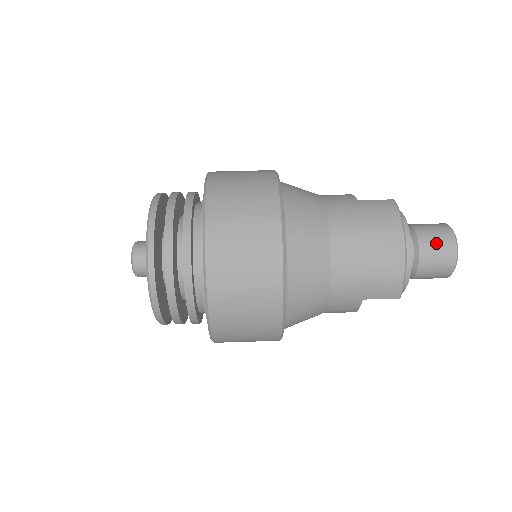
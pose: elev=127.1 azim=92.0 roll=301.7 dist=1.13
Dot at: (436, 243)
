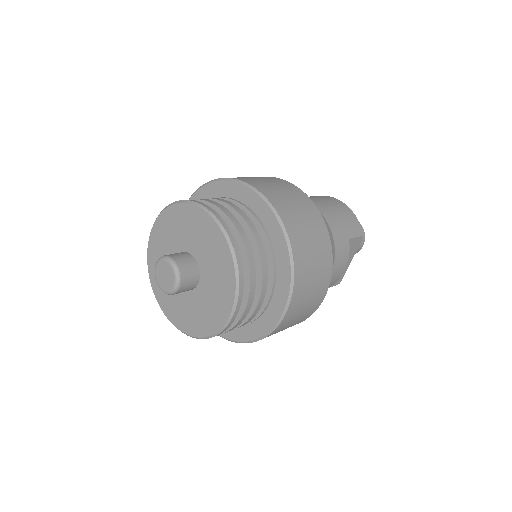
Dot at: occluded
